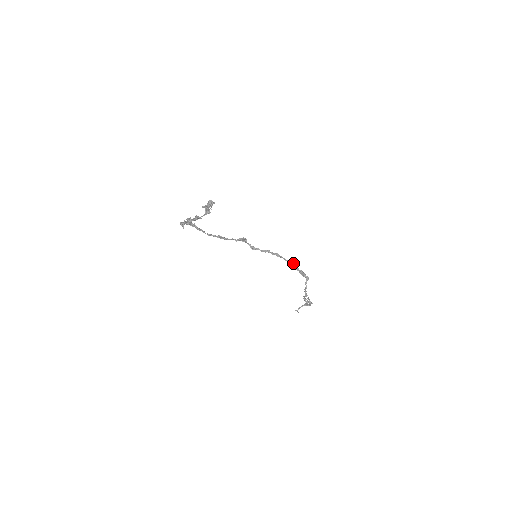
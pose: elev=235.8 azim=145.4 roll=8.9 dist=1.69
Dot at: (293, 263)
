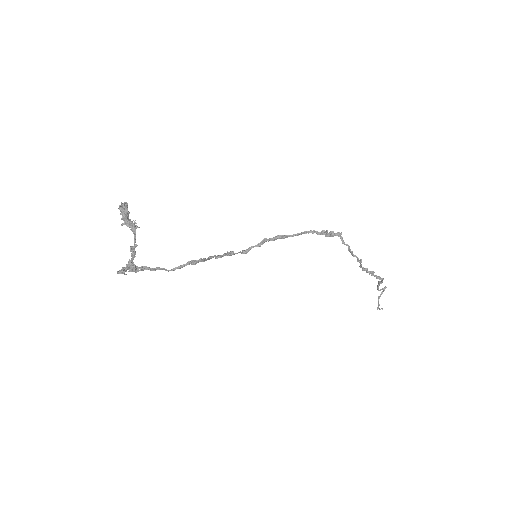
Dot at: (307, 231)
